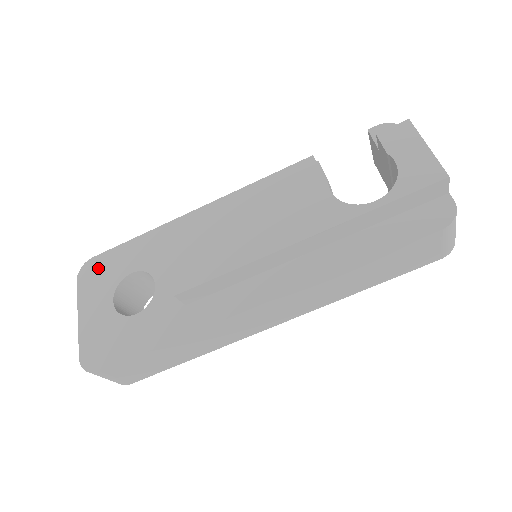
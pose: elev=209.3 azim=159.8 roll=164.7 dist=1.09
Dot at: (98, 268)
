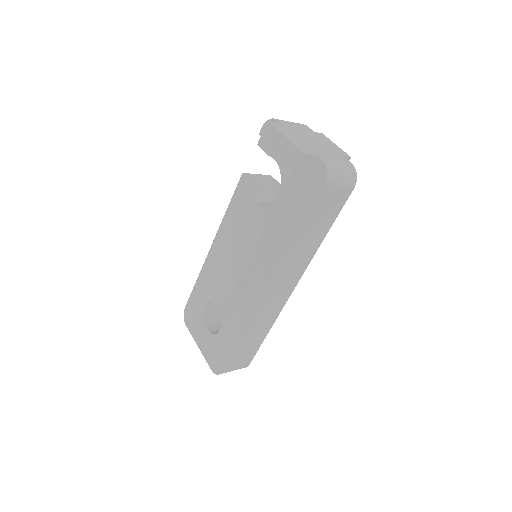
Dot at: (190, 313)
